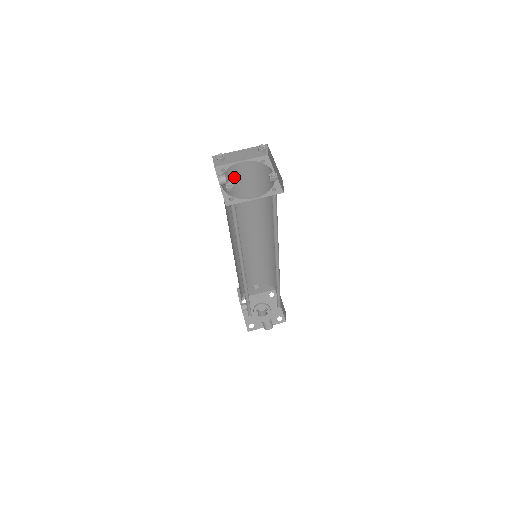
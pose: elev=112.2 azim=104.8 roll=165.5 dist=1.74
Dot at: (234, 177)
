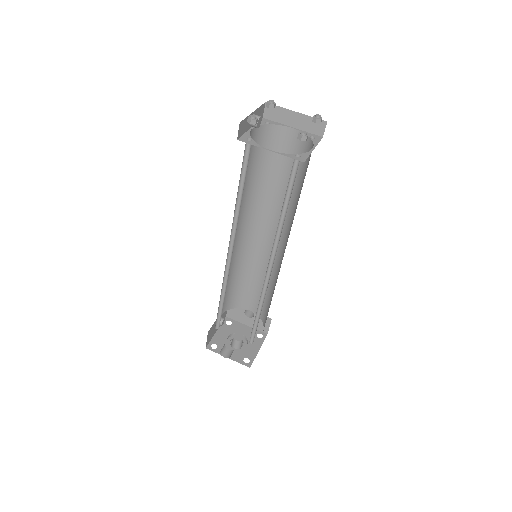
Dot at: (277, 143)
